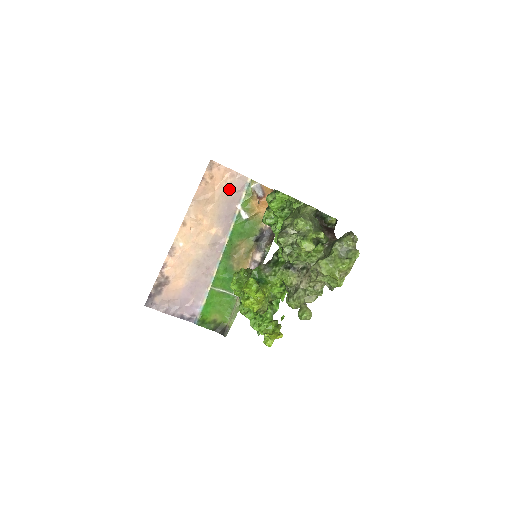
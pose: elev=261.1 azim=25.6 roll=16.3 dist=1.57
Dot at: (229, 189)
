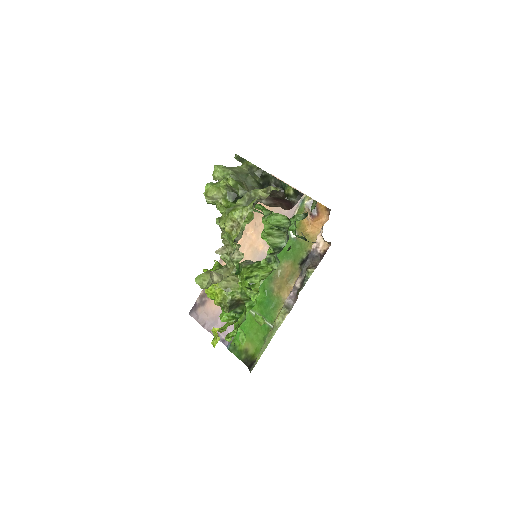
Dot at: occluded
